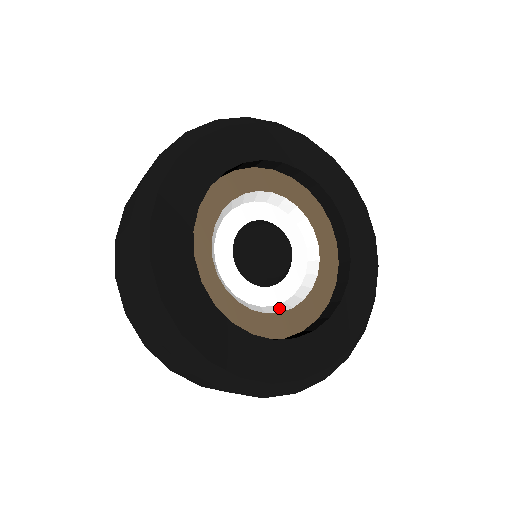
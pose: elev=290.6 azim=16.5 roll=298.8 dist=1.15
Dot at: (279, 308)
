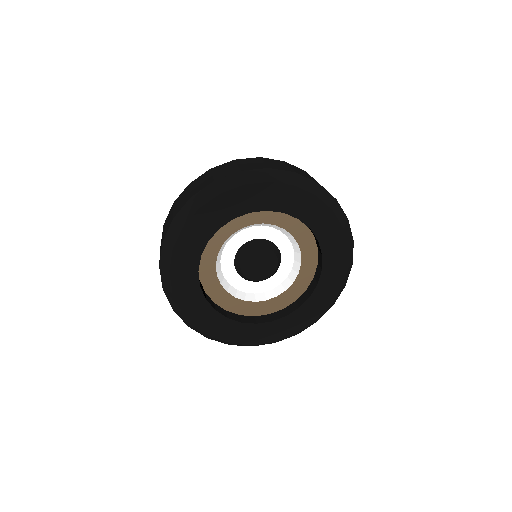
Dot at: (248, 297)
